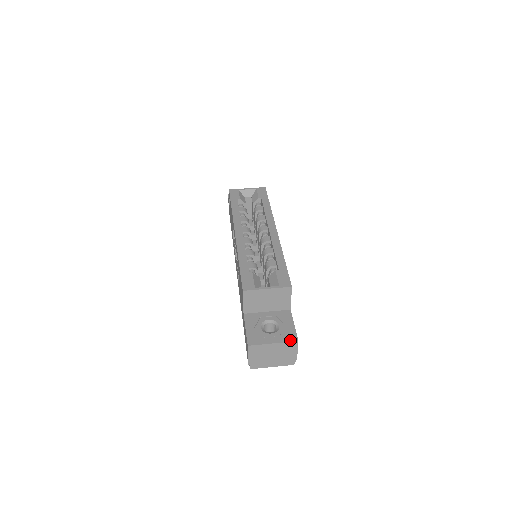
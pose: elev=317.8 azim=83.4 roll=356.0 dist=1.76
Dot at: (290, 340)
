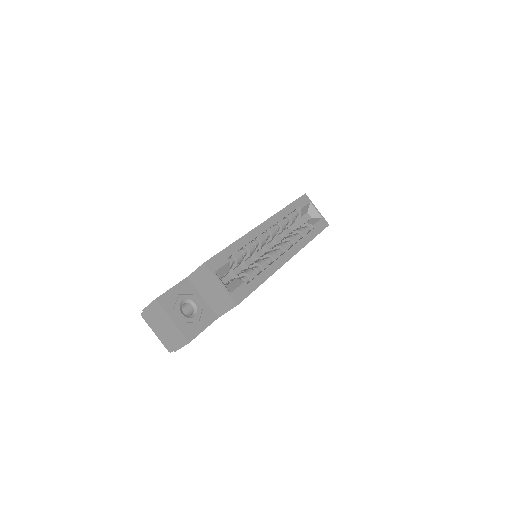
Dot at: (186, 335)
